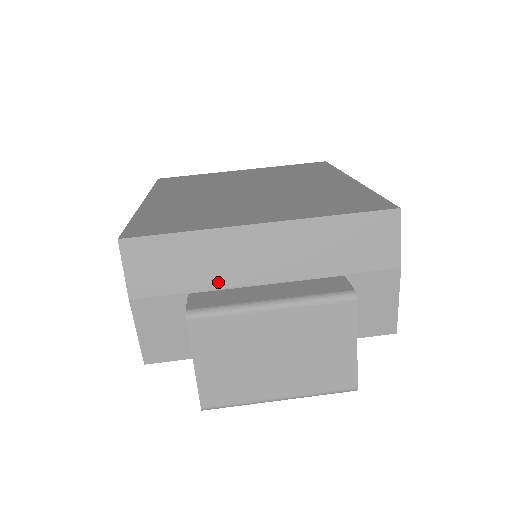
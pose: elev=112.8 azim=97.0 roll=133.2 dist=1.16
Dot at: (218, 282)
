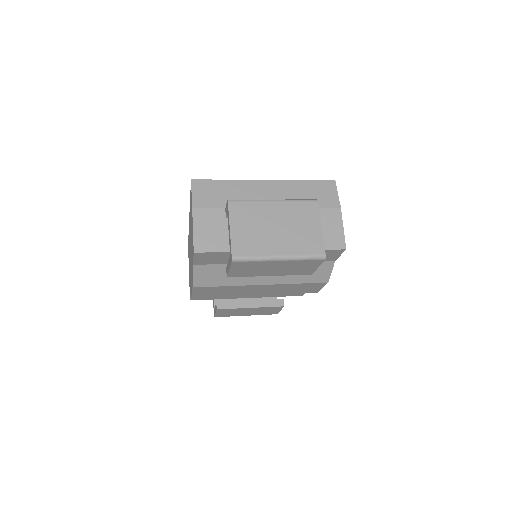
Dot at: occluded
